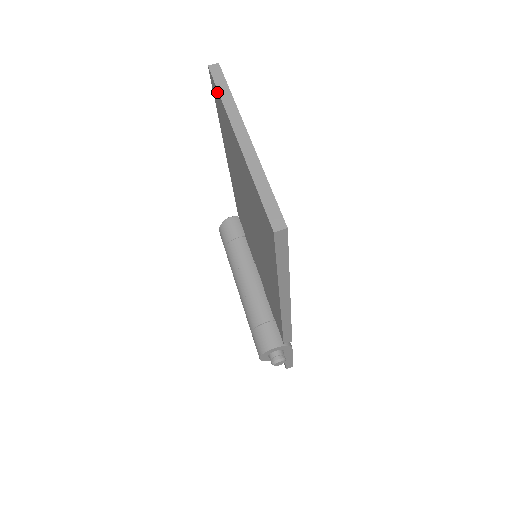
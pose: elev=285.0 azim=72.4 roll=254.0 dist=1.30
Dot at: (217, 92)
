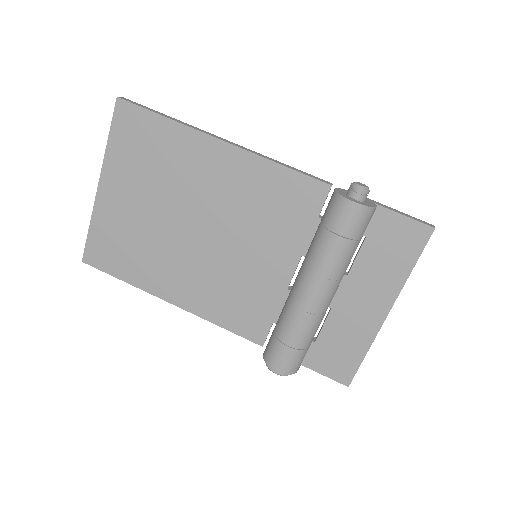
Dot at: (90, 239)
